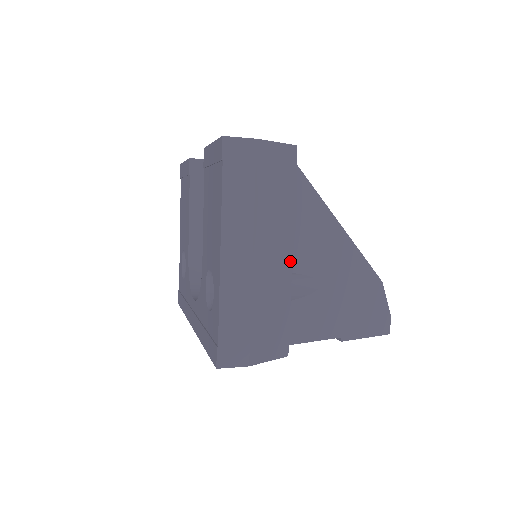
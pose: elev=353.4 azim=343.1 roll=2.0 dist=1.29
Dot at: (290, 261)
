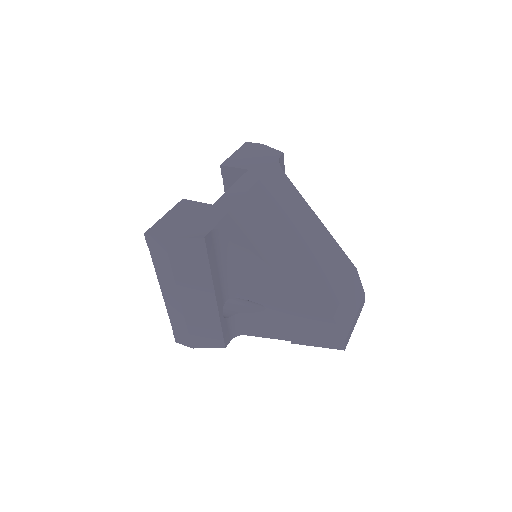
Dot at: (215, 303)
